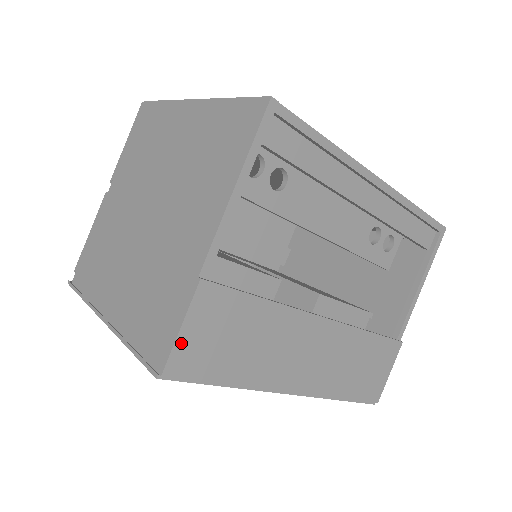
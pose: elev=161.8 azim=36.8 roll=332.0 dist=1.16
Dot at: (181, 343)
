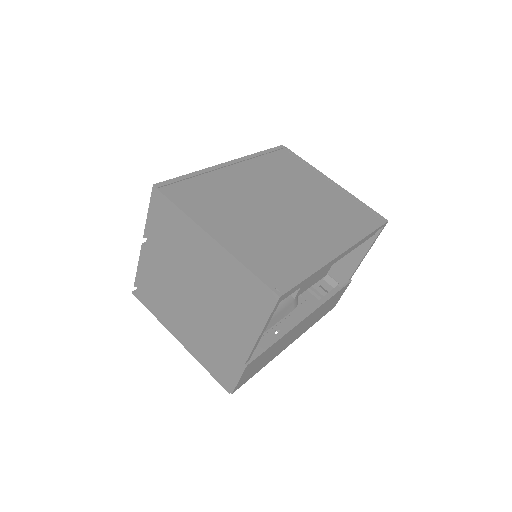
Dot at: (239, 382)
